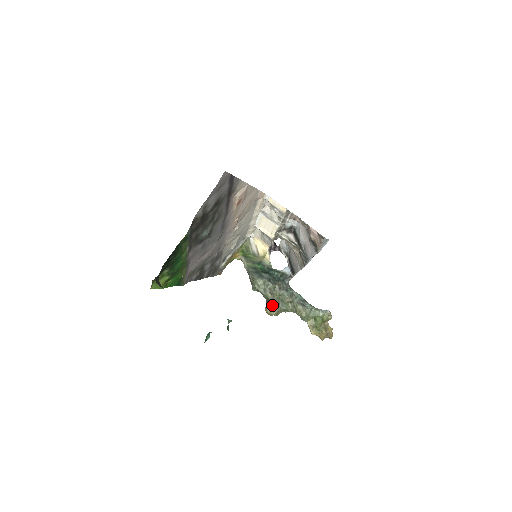
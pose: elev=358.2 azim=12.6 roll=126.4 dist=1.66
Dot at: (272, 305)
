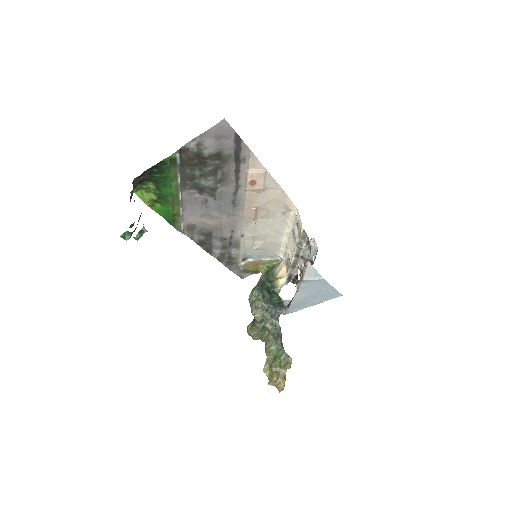
Dot at: (254, 324)
